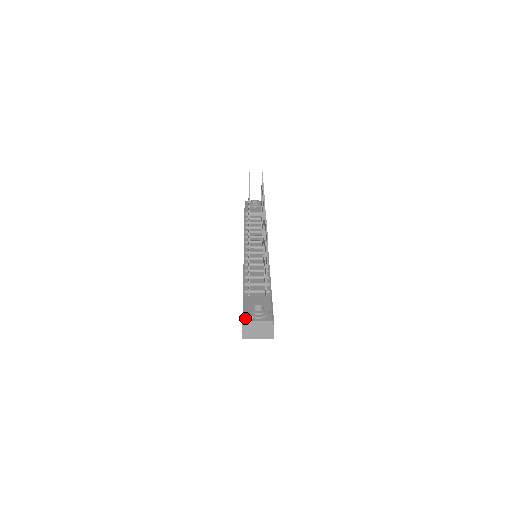
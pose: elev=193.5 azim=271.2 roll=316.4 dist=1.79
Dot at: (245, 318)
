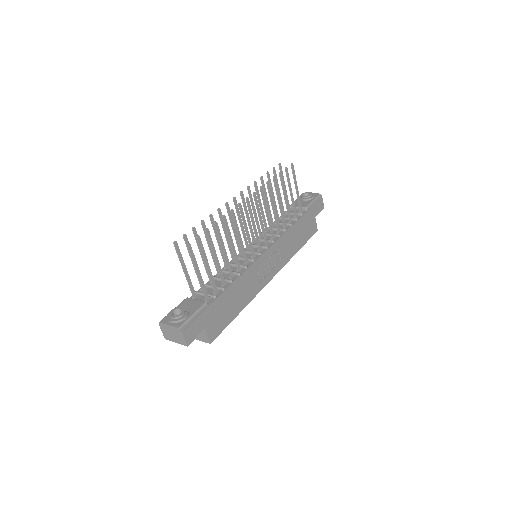
Dot at: (162, 319)
